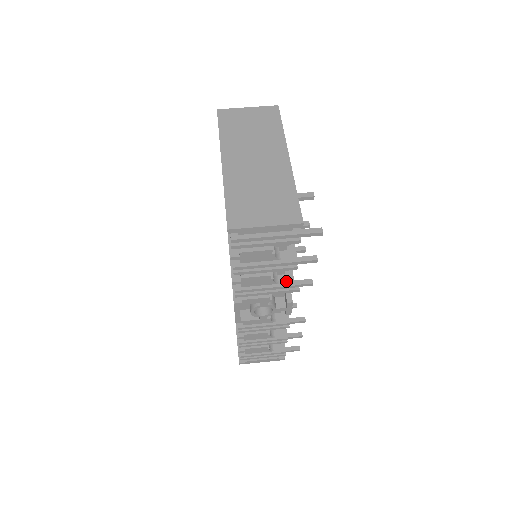
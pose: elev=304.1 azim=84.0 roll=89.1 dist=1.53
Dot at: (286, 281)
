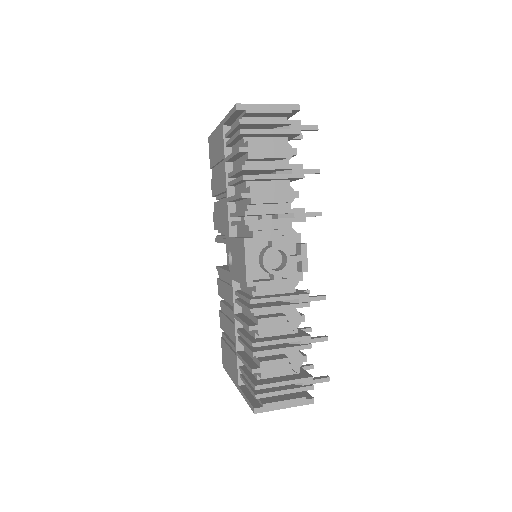
Dot at: (295, 208)
